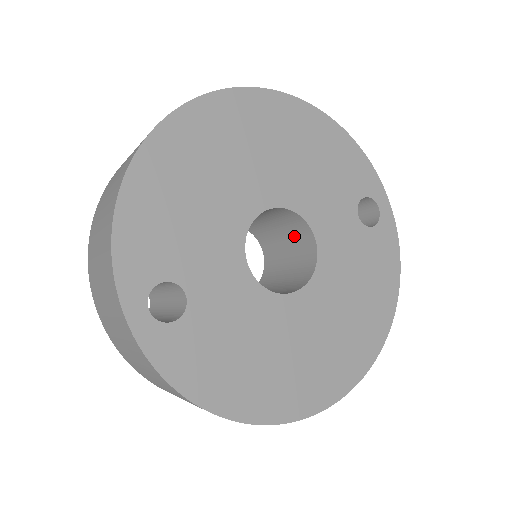
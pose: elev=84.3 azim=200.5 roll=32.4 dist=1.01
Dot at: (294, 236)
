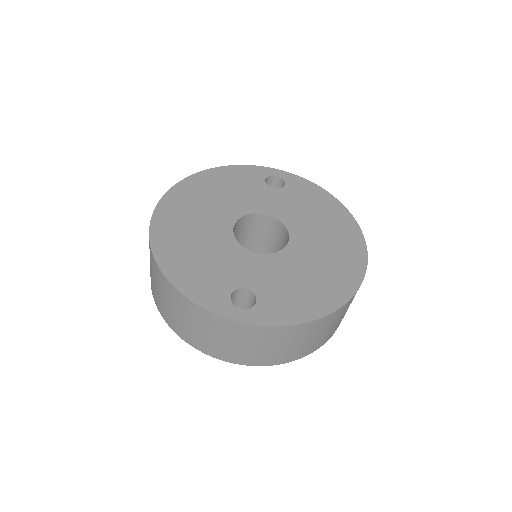
Dot at: (260, 228)
